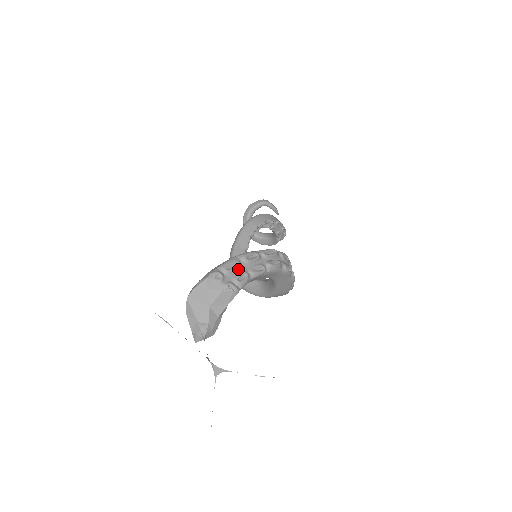
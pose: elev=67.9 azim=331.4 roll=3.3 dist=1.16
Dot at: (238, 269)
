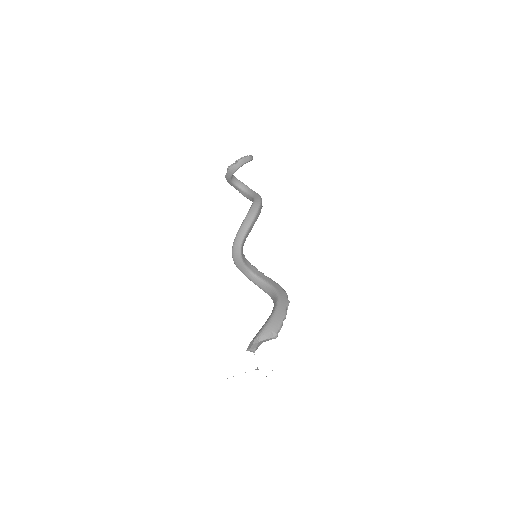
Dot at: occluded
